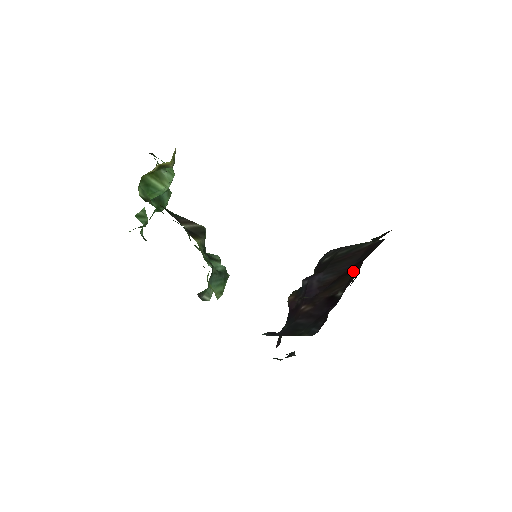
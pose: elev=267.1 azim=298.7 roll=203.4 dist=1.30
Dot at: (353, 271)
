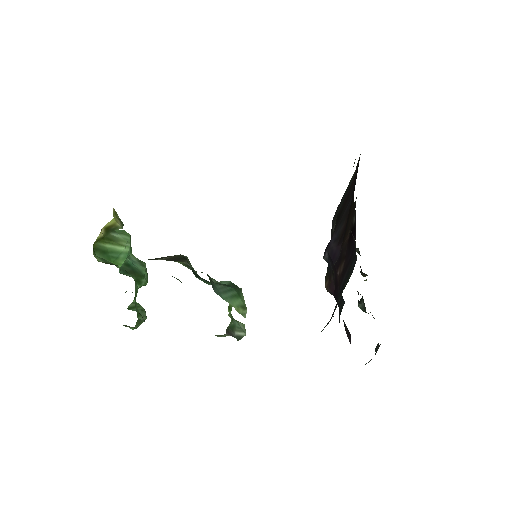
Dot at: (353, 197)
